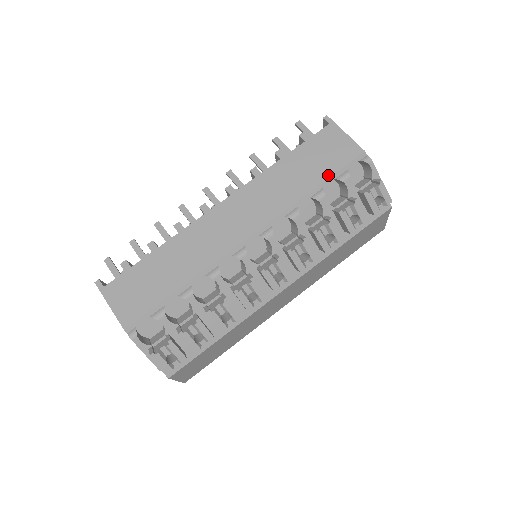
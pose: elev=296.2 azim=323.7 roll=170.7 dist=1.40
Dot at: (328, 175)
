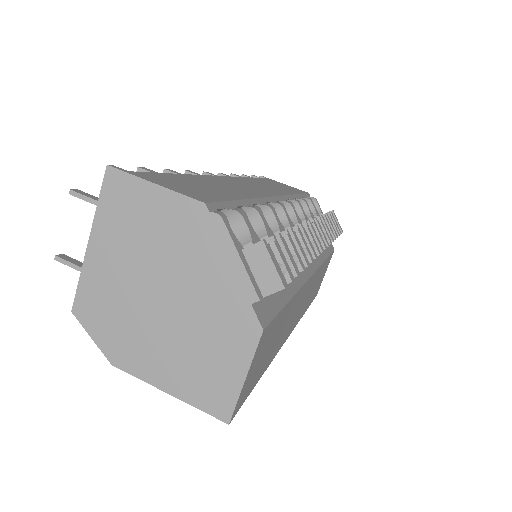
Dot at: (299, 193)
